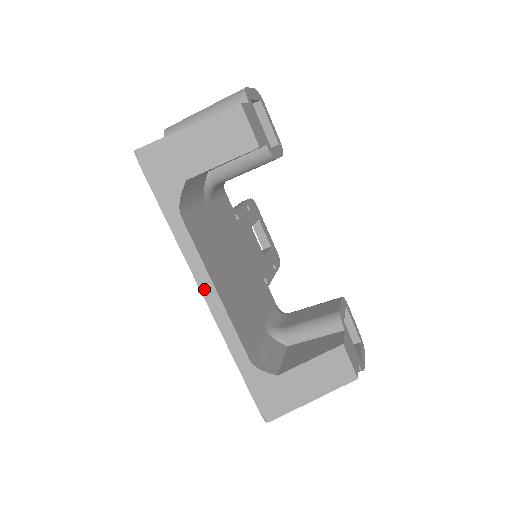
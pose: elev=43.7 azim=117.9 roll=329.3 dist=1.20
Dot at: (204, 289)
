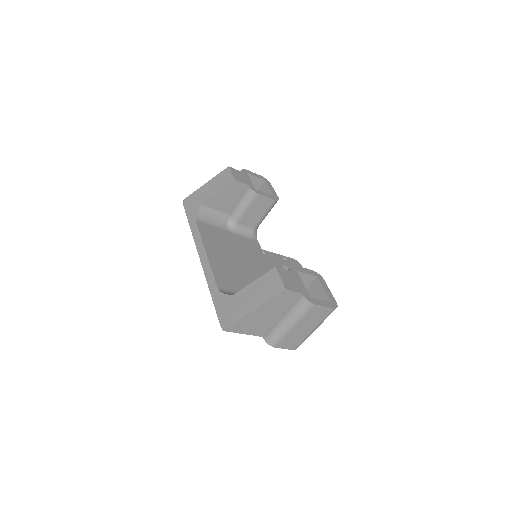
Dot at: (200, 253)
